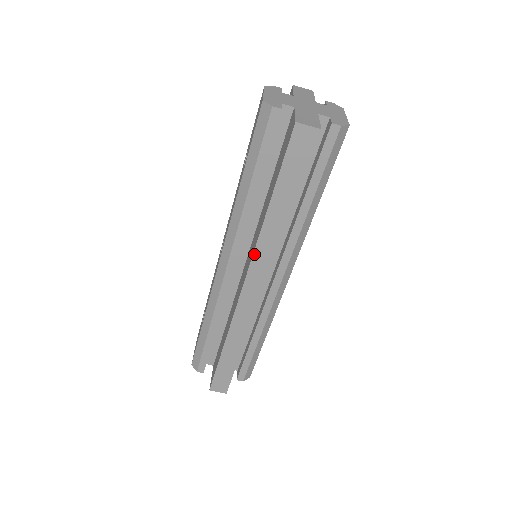
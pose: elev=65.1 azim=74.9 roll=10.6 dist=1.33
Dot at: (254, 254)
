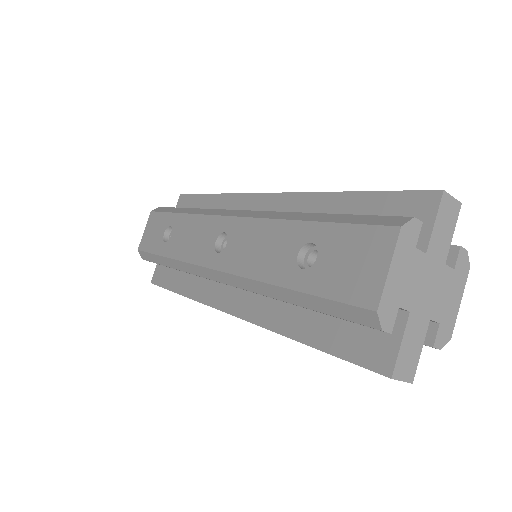
Dot at: (255, 324)
